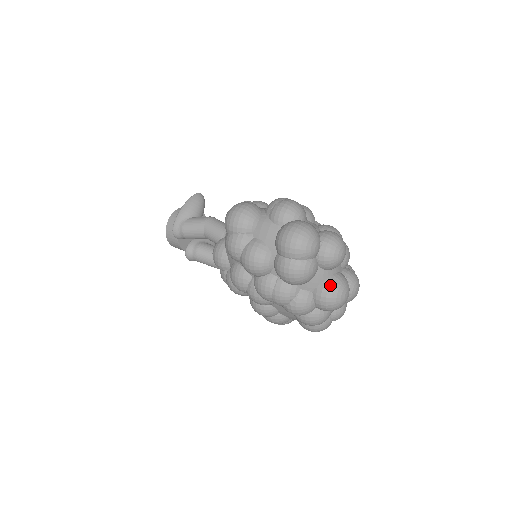
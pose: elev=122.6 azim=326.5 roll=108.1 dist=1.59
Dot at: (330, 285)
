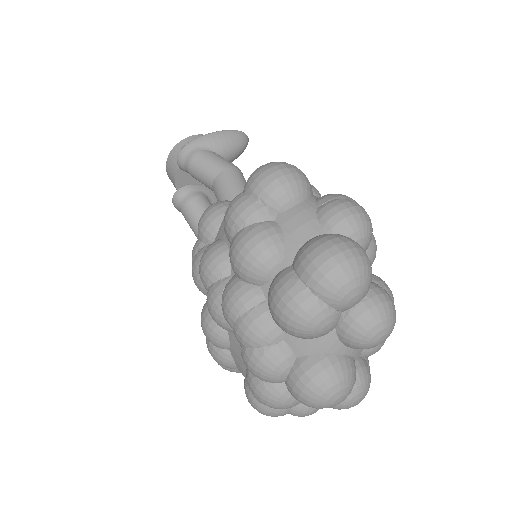
Dot at: (330, 367)
